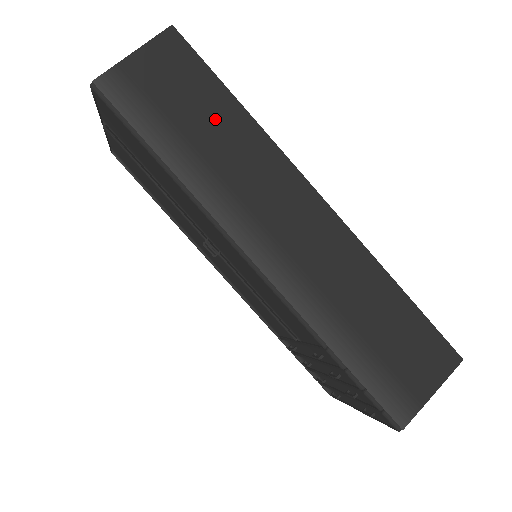
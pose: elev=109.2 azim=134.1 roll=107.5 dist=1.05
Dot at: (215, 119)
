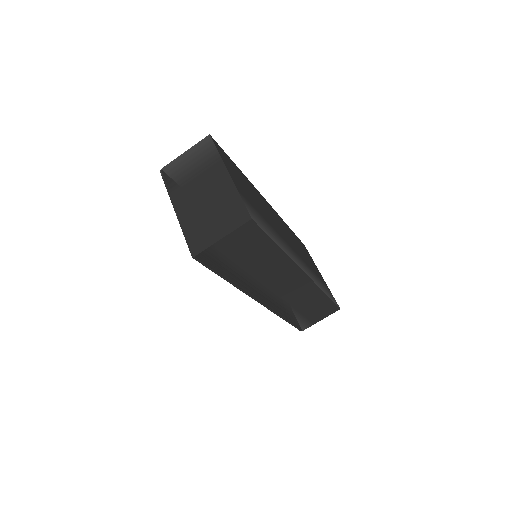
Dot at: (262, 257)
